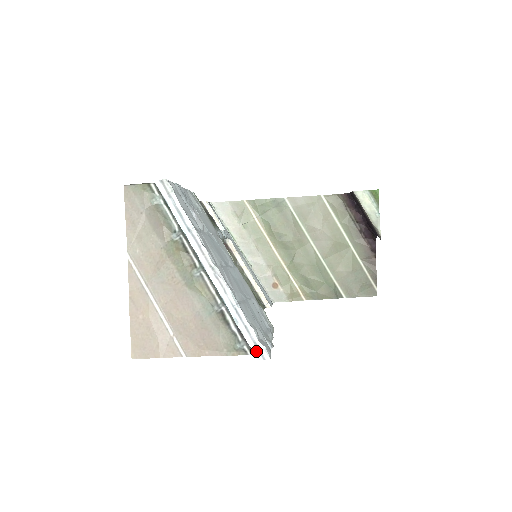
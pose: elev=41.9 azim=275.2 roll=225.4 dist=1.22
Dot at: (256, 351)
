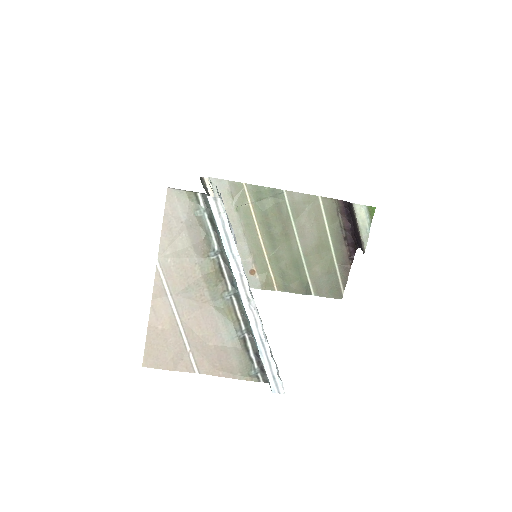
Dot at: (273, 384)
